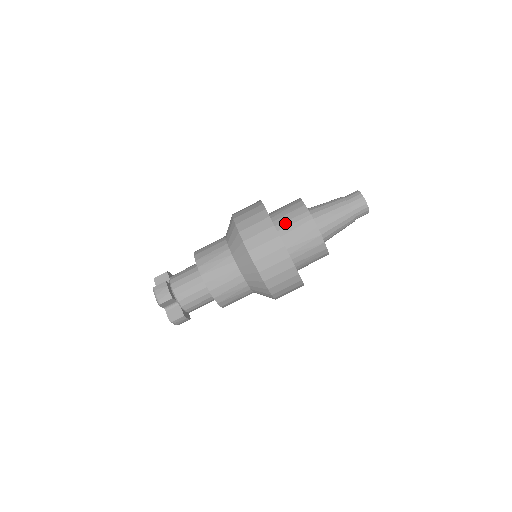
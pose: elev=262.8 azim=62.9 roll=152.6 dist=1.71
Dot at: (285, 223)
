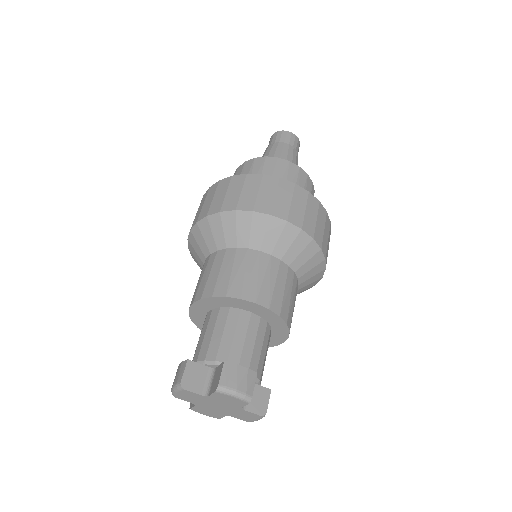
Dot at: occluded
